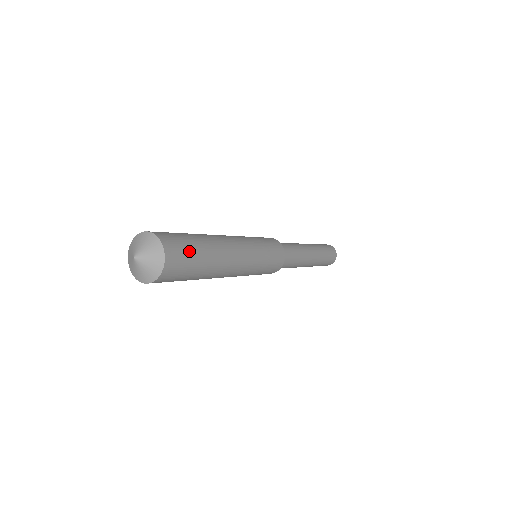
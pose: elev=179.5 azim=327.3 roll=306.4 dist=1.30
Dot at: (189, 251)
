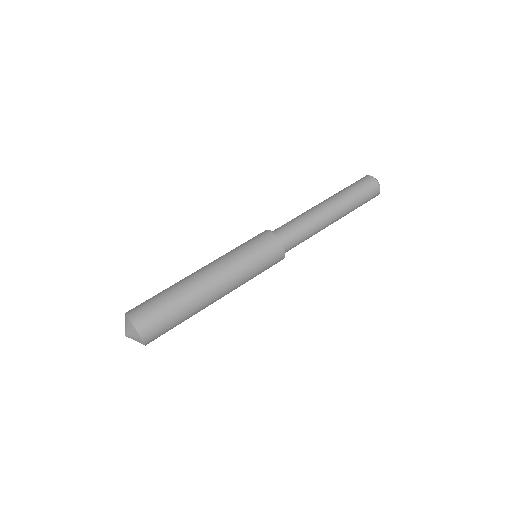
Dot at: (167, 327)
